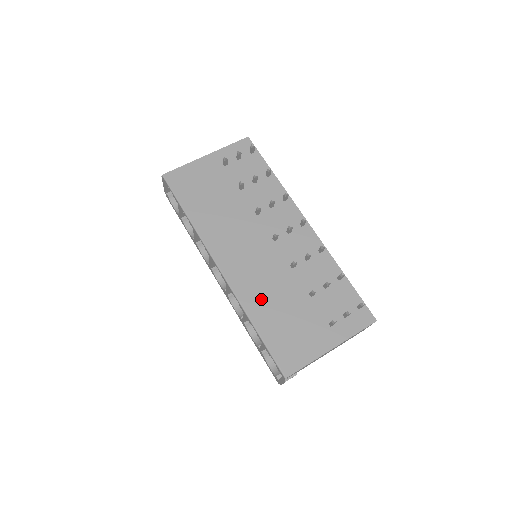
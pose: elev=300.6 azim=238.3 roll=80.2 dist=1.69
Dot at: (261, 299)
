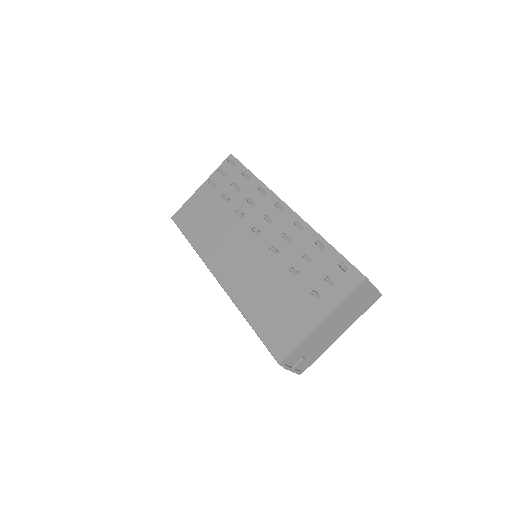
Dot at: (252, 294)
